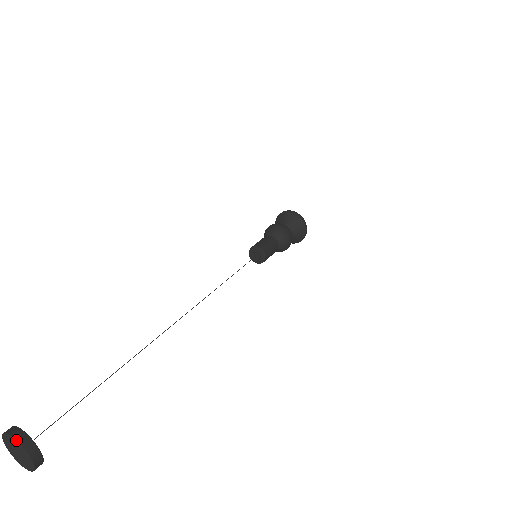
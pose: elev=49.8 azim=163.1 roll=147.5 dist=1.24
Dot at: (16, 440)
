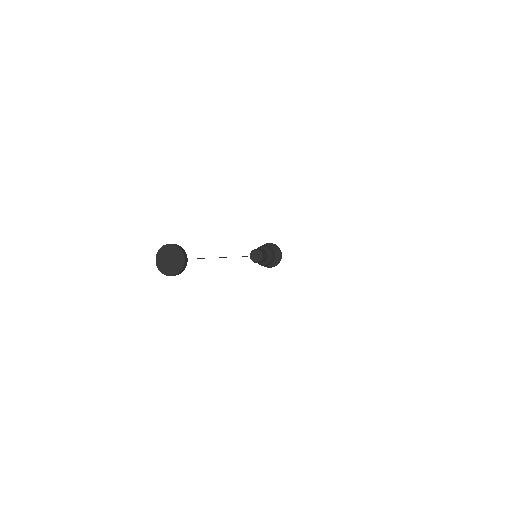
Dot at: (173, 244)
